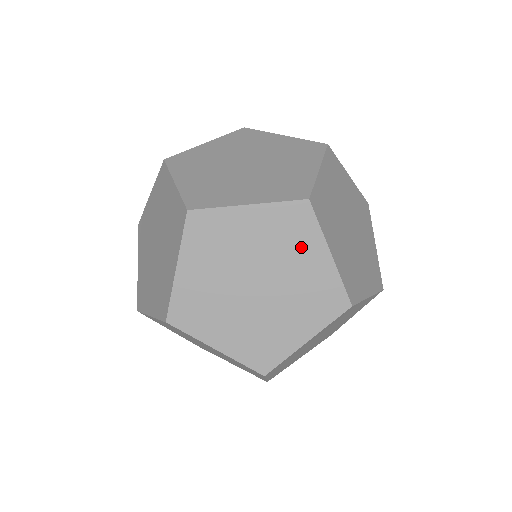
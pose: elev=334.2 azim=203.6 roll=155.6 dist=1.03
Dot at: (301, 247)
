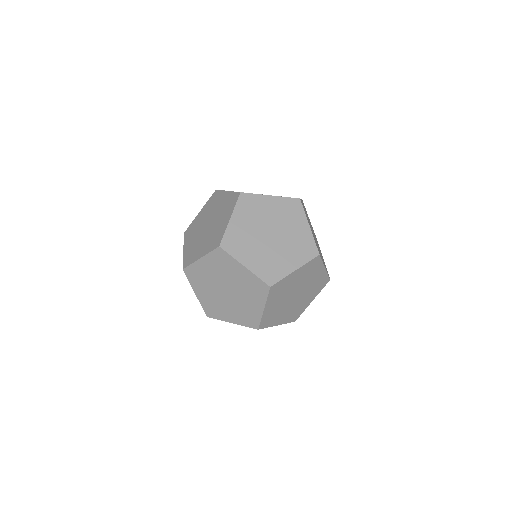
Dot at: (254, 297)
